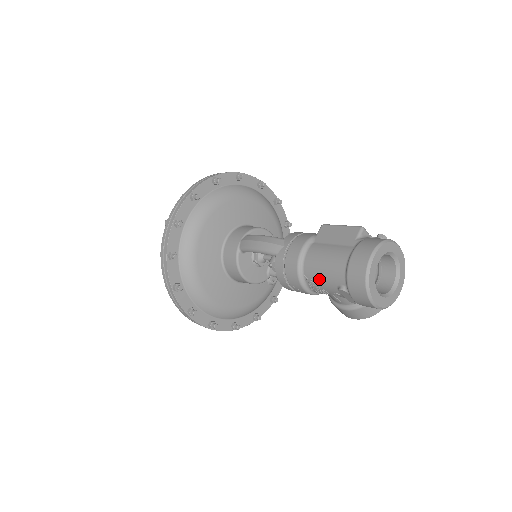
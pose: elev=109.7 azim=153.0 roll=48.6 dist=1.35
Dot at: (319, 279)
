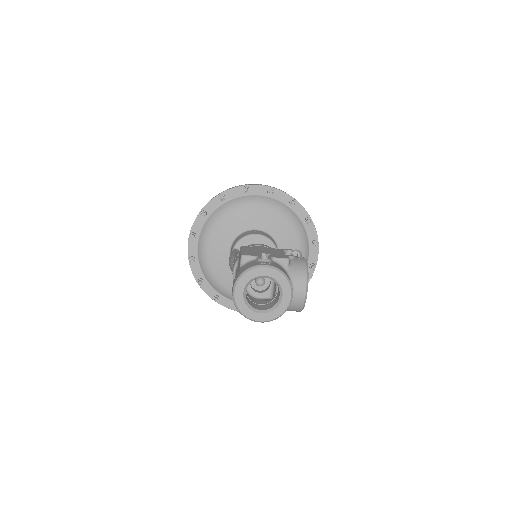
Dot at: occluded
